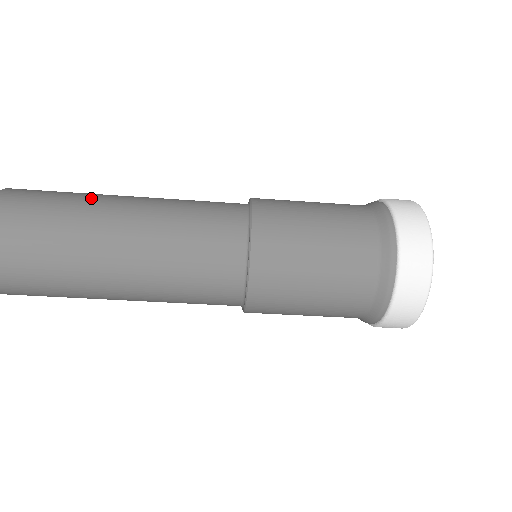
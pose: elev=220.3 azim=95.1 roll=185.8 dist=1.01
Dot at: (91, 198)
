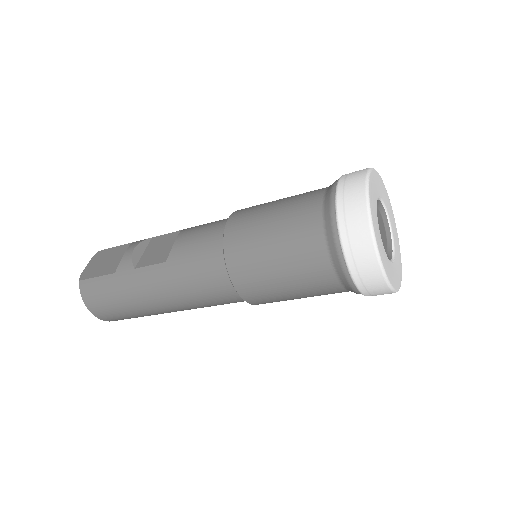
Dot at: (130, 292)
